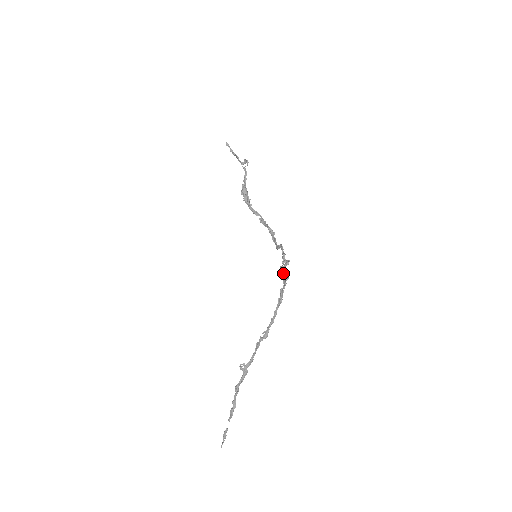
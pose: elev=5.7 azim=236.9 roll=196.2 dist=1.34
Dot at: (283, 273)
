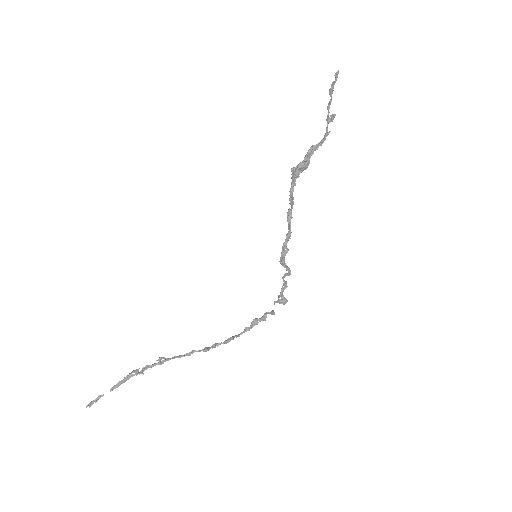
Dot at: (273, 311)
